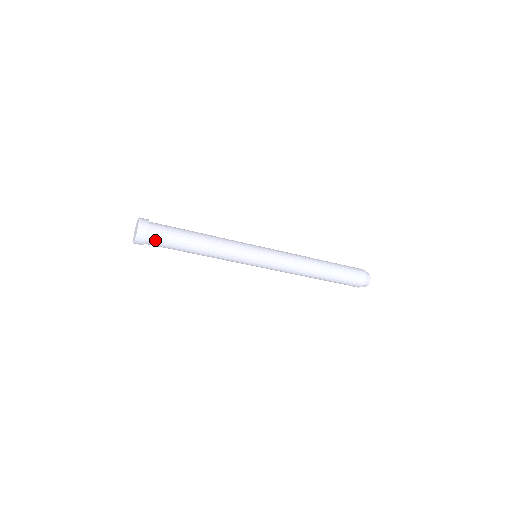
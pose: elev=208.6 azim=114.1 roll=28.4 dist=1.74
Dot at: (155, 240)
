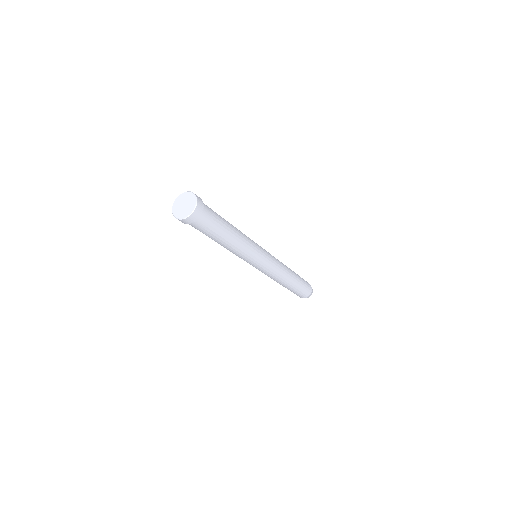
Dot at: (207, 212)
